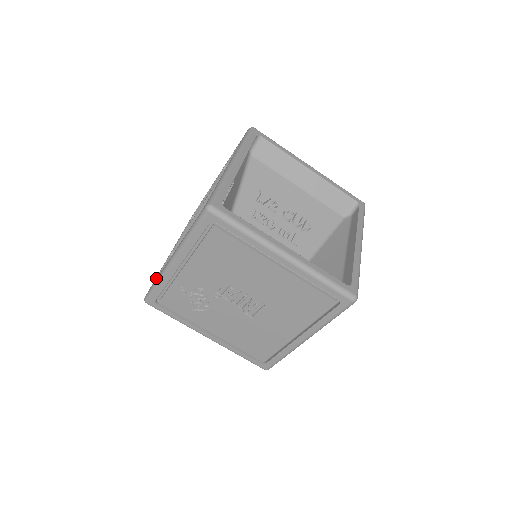
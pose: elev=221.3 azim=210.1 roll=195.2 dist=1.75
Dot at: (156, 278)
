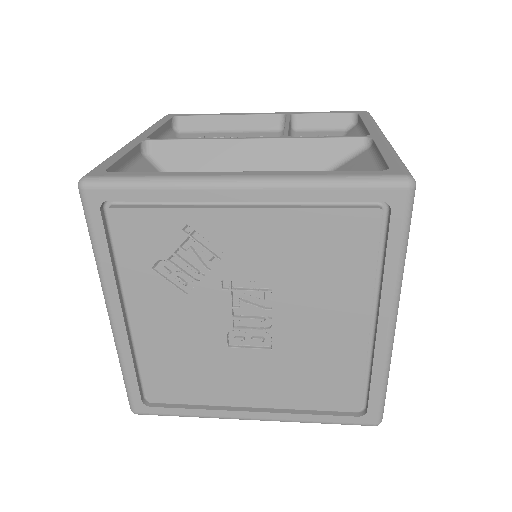
Dot at: (117, 160)
